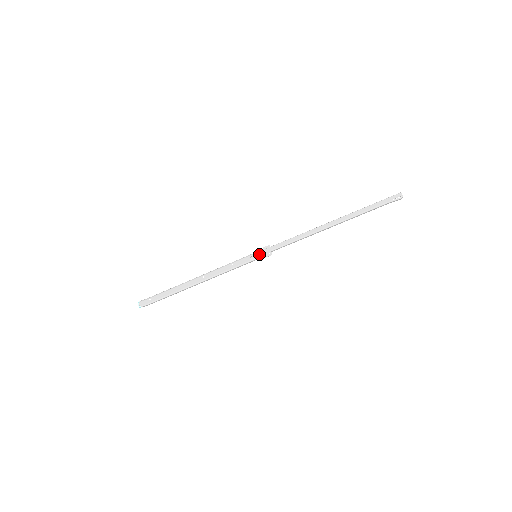
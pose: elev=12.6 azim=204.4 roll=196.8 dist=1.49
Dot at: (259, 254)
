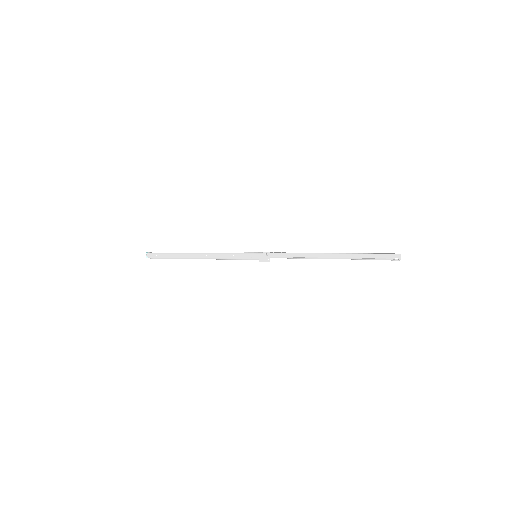
Dot at: (259, 256)
